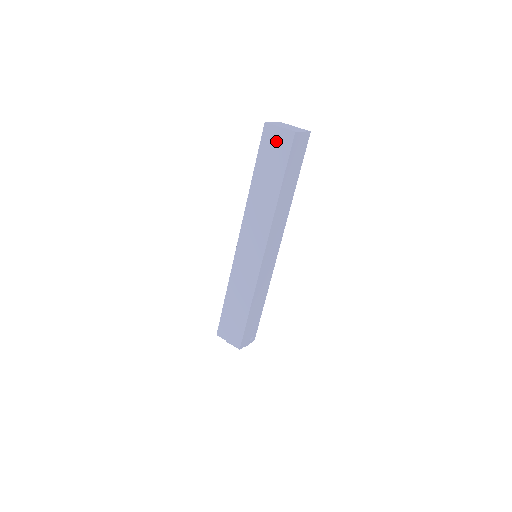
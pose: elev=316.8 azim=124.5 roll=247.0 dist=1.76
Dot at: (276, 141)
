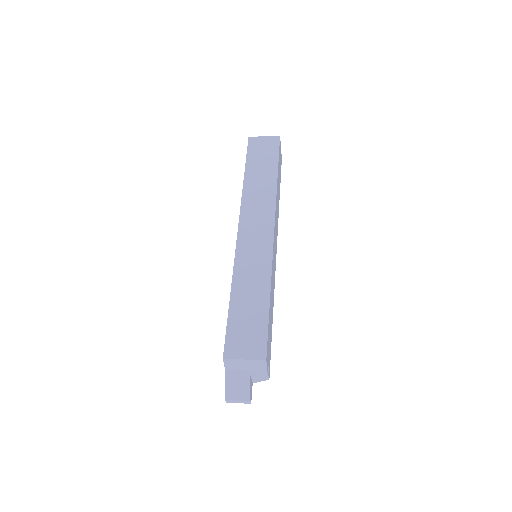
Dot at: (263, 145)
